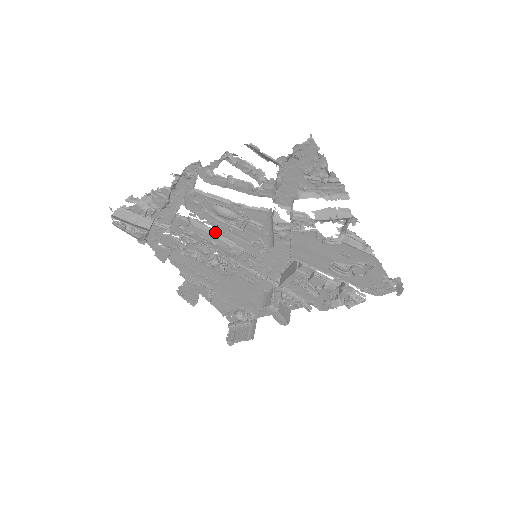
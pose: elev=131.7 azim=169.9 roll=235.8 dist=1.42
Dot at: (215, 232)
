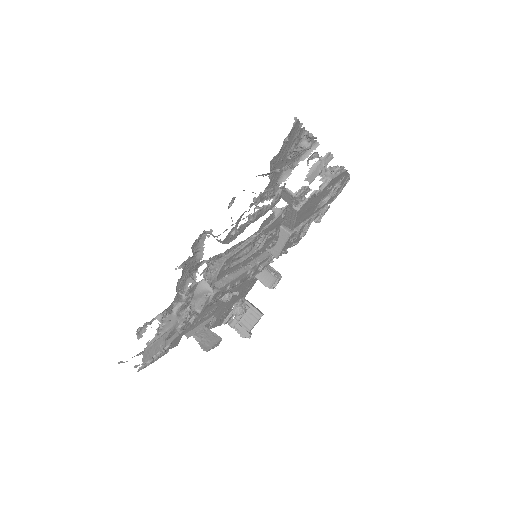
Dot at: (235, 274)
